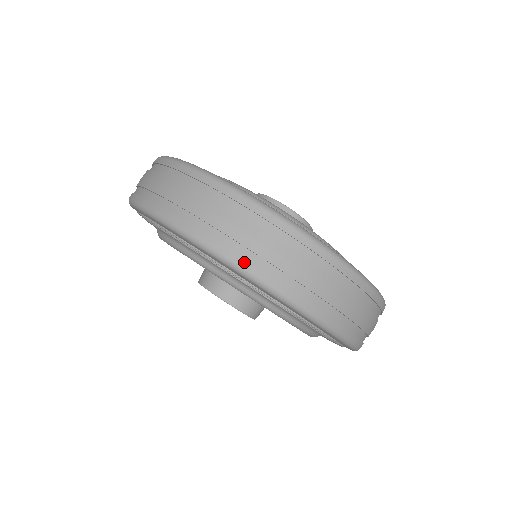
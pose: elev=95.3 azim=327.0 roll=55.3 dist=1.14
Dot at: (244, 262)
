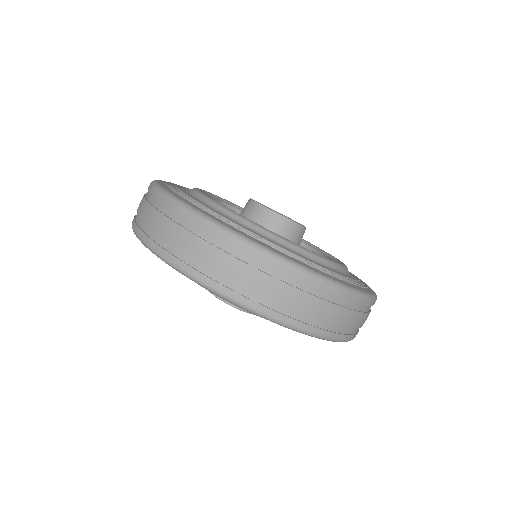
Dot at: (264, 309)
